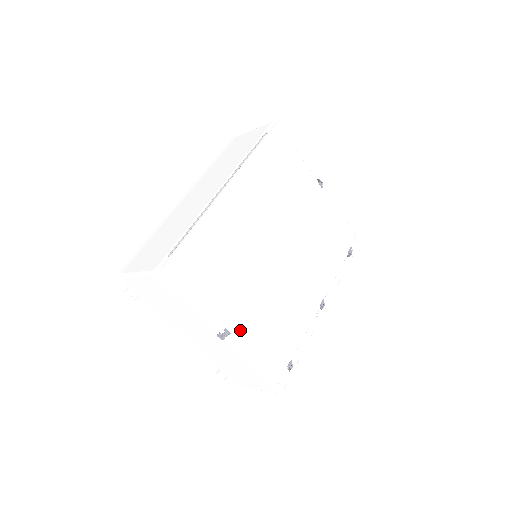
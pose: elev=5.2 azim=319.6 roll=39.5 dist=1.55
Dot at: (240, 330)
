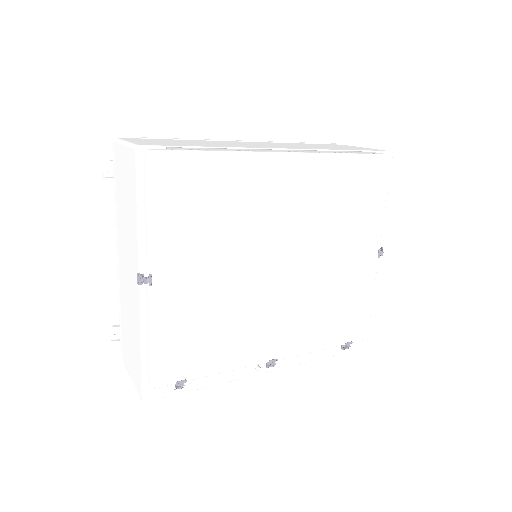
Dot at: (165, 293)
